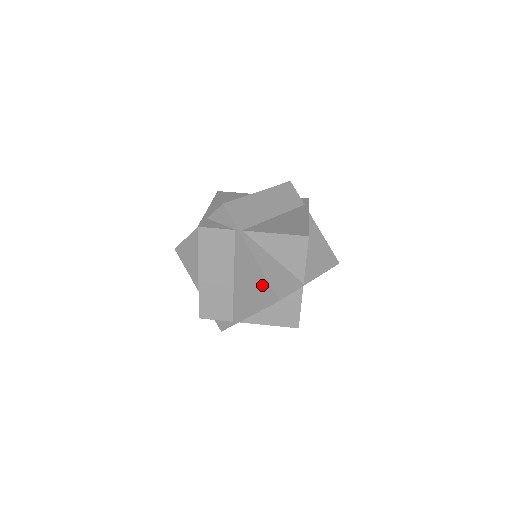
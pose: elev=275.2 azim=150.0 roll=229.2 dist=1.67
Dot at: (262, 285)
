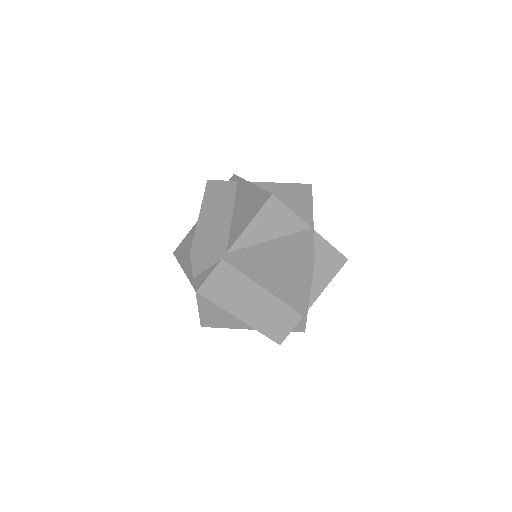
Dot at: (289, 267)
